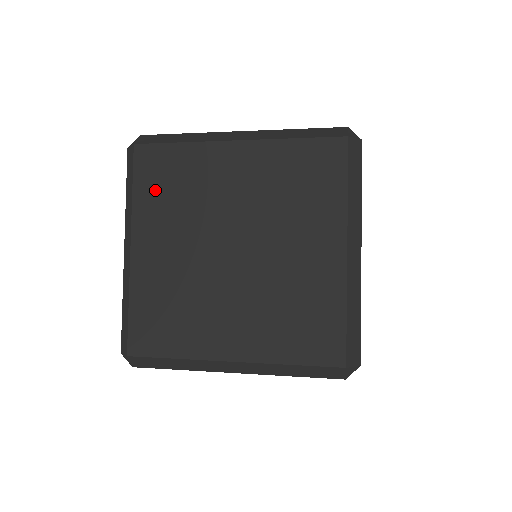
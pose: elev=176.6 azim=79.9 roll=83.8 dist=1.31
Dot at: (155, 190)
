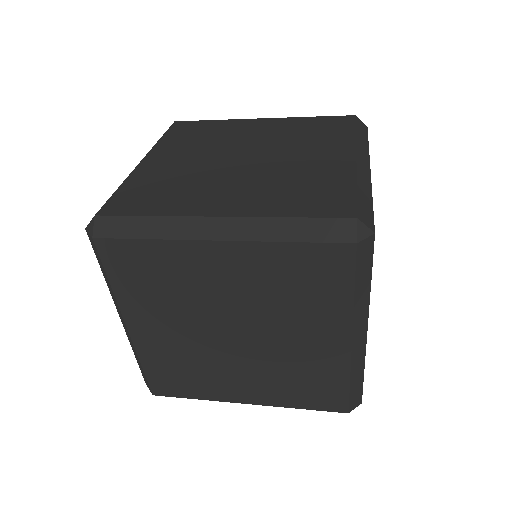
Dot at: (134, 283)
